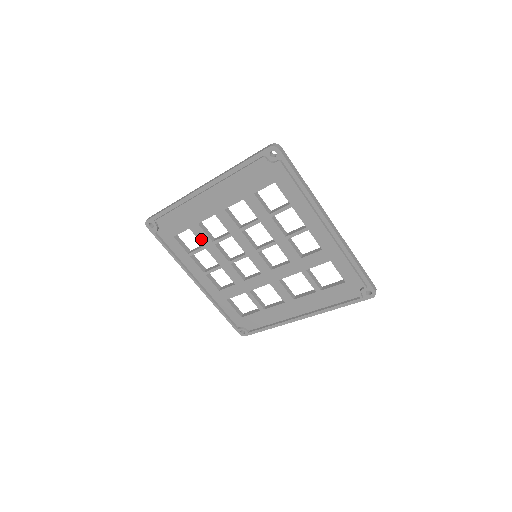
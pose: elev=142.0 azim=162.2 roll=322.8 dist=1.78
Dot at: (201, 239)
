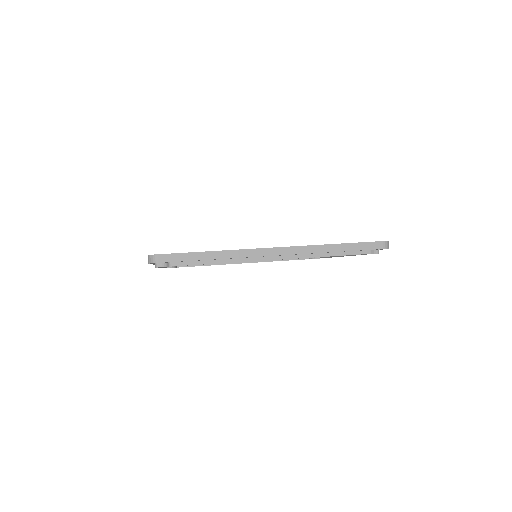
Dot at: occluded
